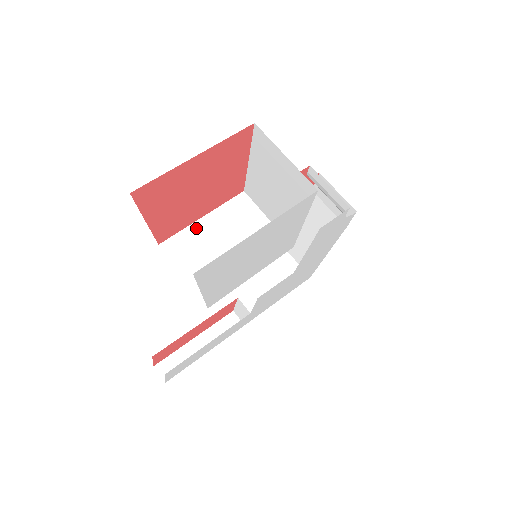
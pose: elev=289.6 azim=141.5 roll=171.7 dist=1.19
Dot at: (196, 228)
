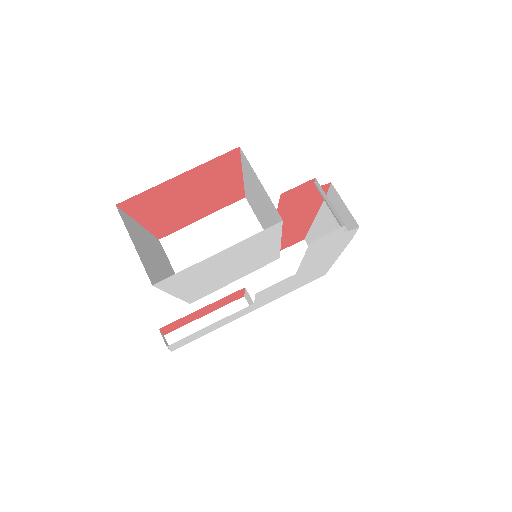
Dot at: (194, 228)
